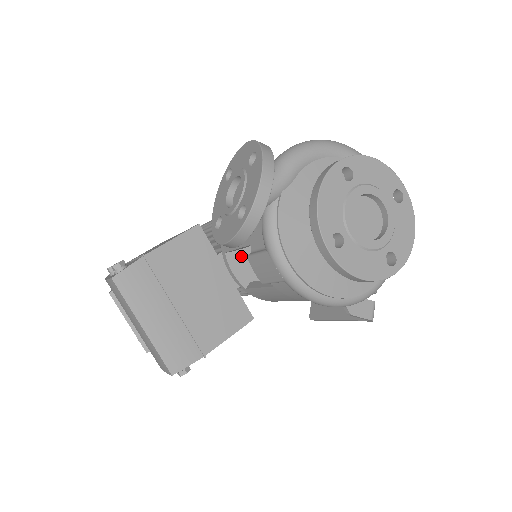
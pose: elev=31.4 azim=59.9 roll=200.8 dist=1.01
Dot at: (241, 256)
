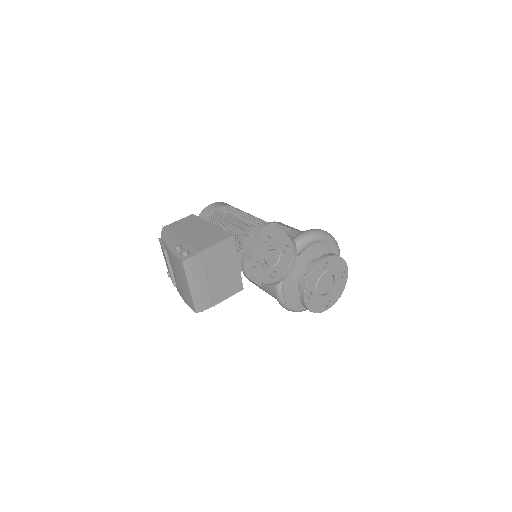
Dot at: occluded
